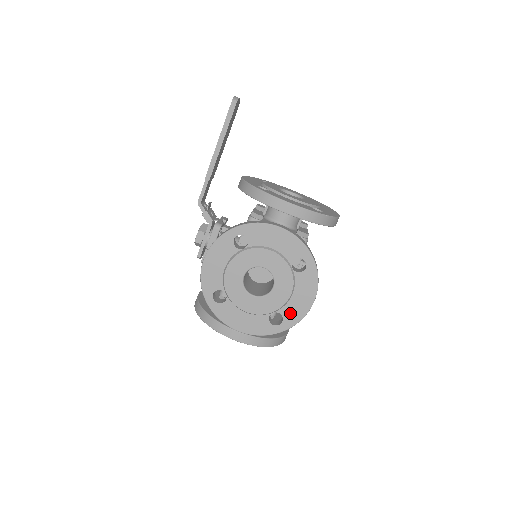
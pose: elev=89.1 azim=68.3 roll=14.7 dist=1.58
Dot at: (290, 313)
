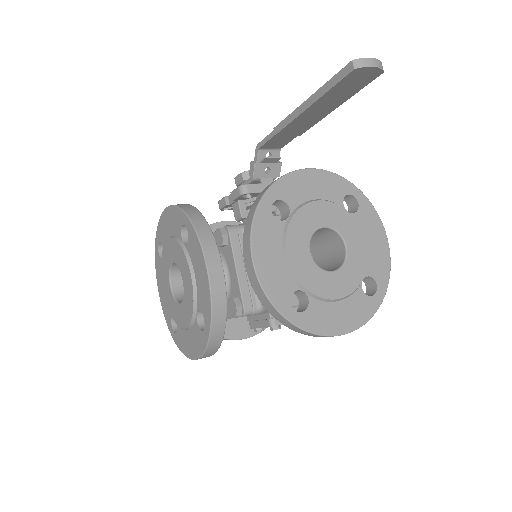
Dot at: (181, 337)
